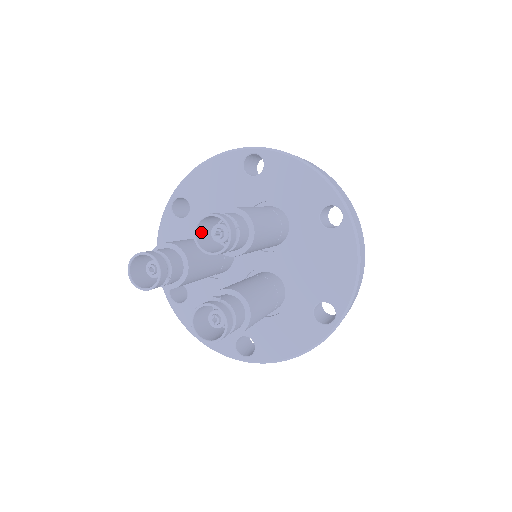
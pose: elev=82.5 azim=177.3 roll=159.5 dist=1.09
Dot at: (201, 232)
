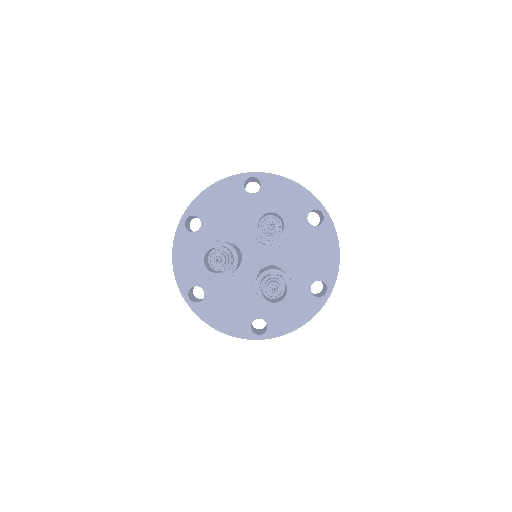
Dot at: occluded
